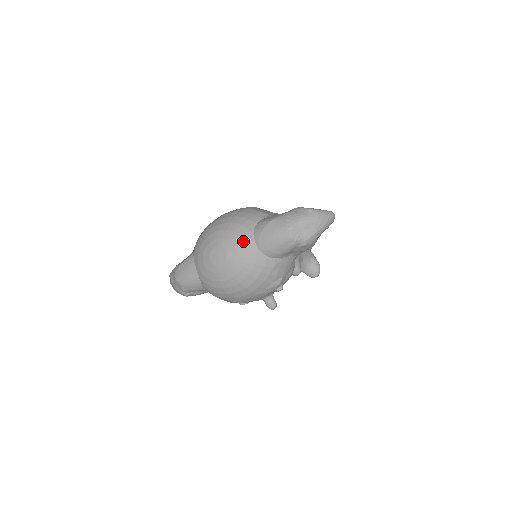
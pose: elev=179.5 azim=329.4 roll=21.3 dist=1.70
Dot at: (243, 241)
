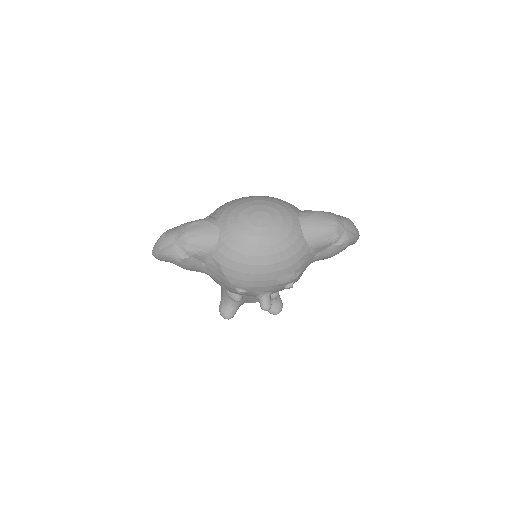
Dot at: (290, 216)
